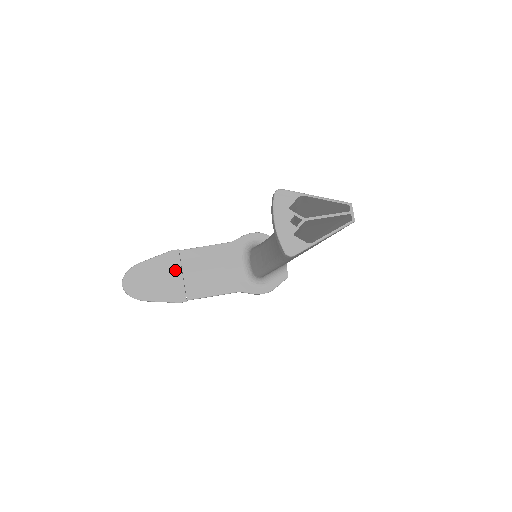
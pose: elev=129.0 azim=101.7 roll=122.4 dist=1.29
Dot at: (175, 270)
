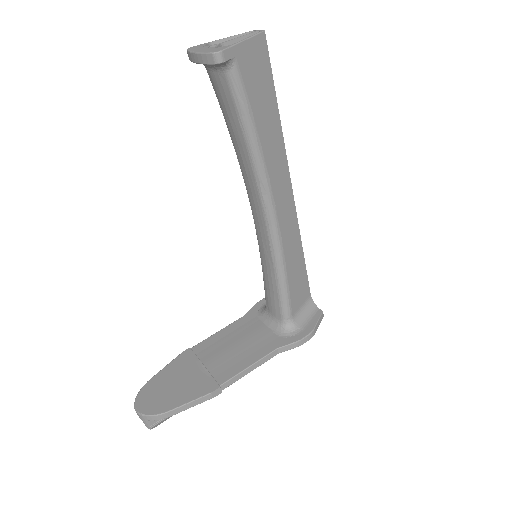
Dot at: (193, 366)
